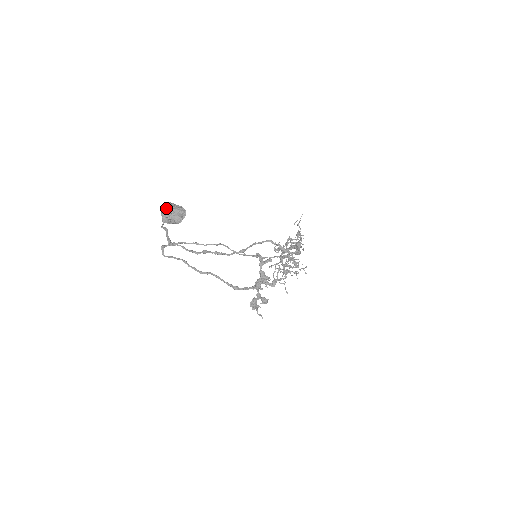
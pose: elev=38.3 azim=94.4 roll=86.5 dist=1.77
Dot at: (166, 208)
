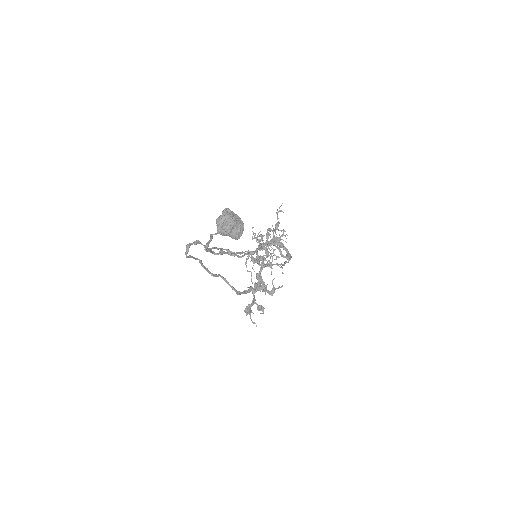
Dot at: (228, 219)
